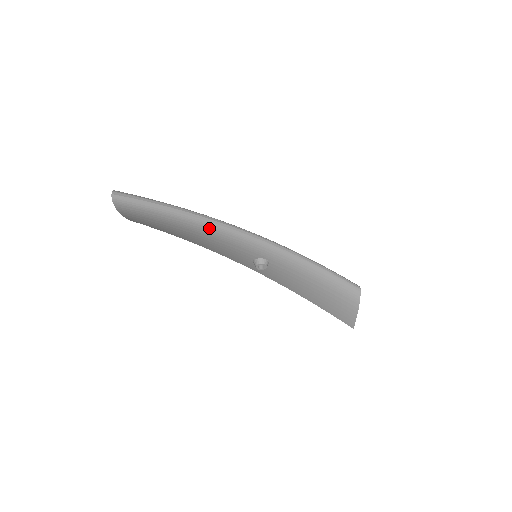
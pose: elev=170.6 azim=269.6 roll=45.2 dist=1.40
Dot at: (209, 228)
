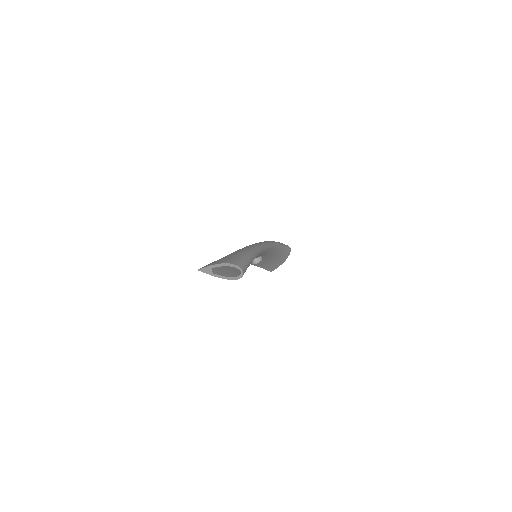
Dot at: (257, 256)
